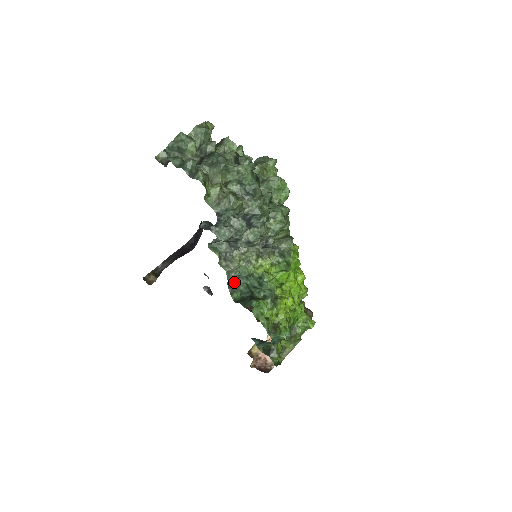
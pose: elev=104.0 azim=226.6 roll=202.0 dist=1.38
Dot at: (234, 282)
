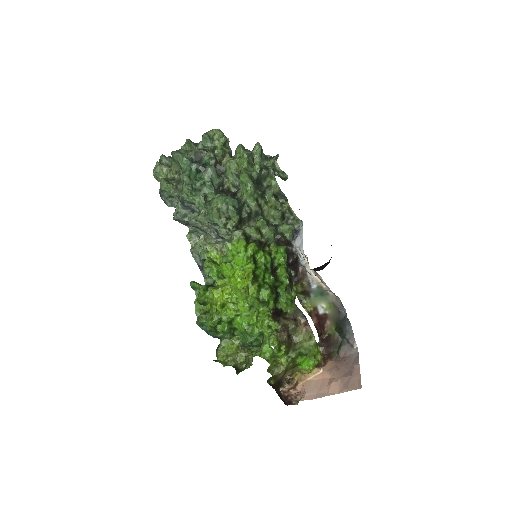
Dot at: occluded
